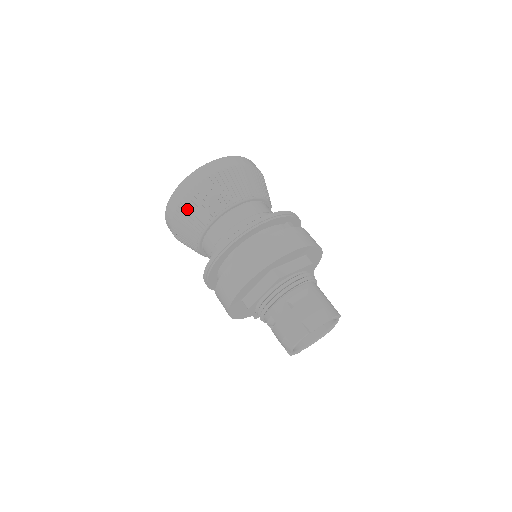
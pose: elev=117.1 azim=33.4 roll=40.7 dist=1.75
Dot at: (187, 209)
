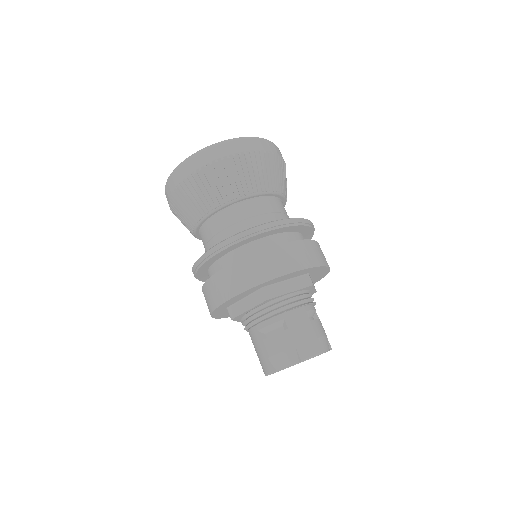
Dot at: (244, 164)
